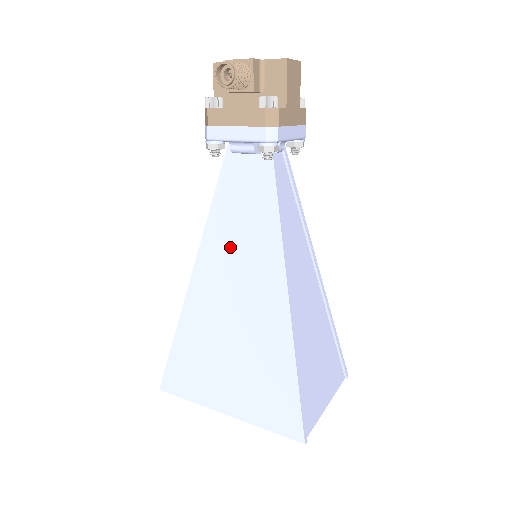
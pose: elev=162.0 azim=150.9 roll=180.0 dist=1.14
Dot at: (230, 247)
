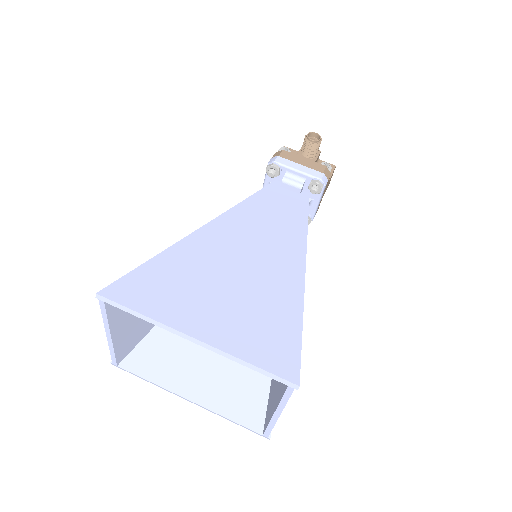
Dot at: (256, 223)
